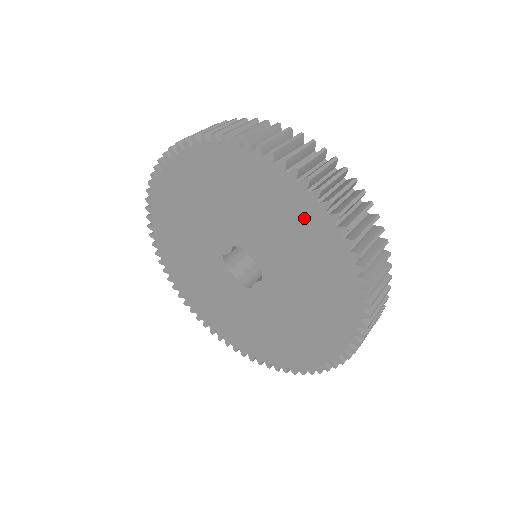
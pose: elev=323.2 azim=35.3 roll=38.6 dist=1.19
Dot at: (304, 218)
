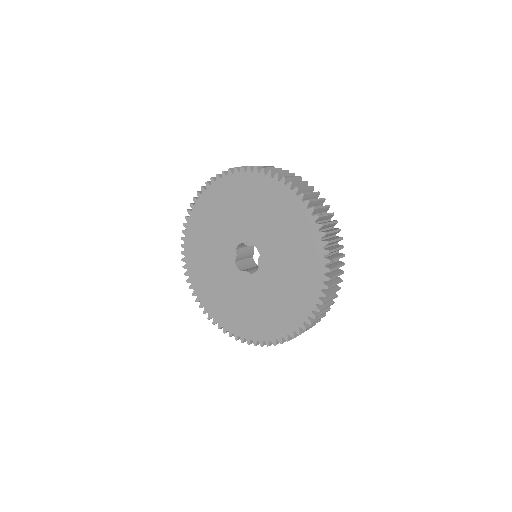
Dot at: (252, 188)
